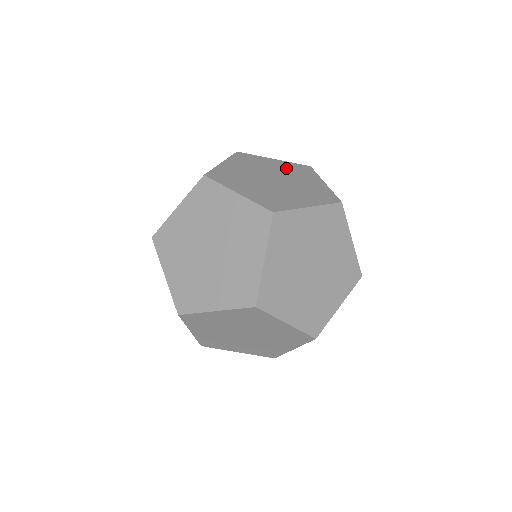
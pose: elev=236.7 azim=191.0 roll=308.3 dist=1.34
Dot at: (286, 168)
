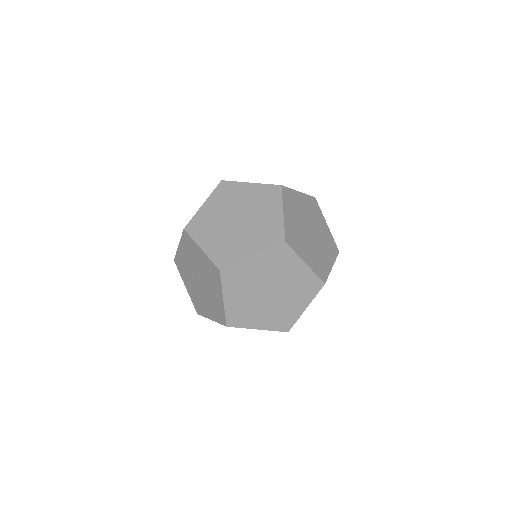
Dot at: (221, 202)
